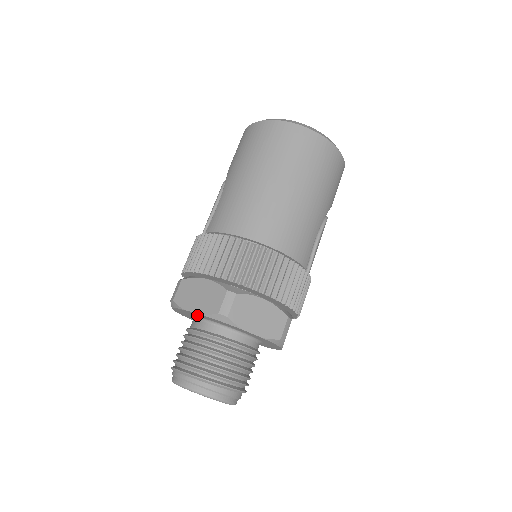
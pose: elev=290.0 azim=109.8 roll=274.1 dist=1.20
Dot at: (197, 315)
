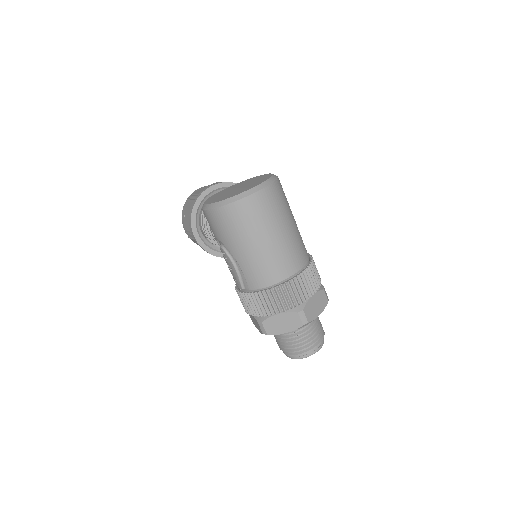
Dot at: occluded
